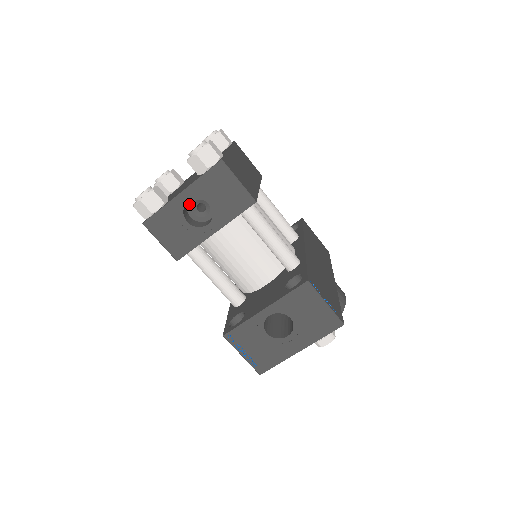
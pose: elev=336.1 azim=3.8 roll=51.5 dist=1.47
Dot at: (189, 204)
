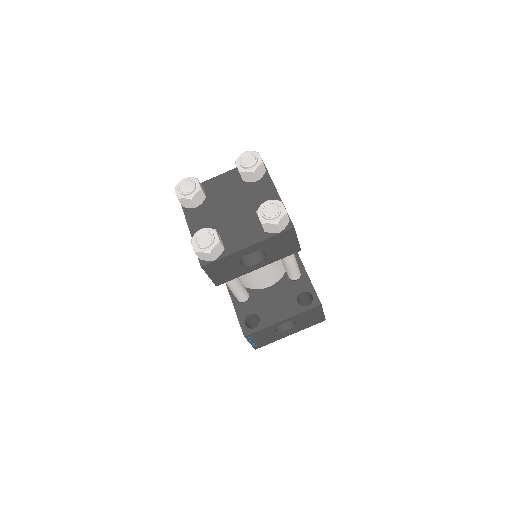
Dot at: occluded
